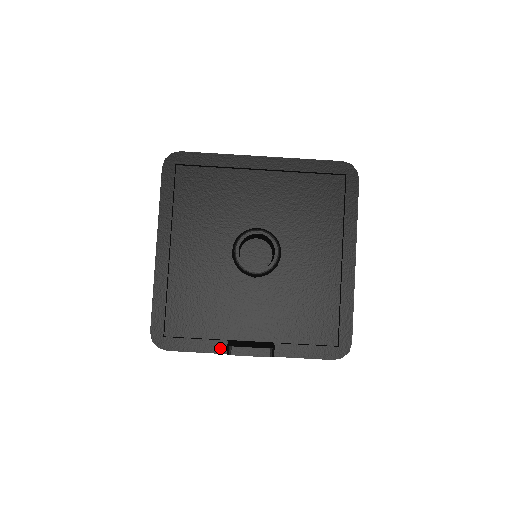
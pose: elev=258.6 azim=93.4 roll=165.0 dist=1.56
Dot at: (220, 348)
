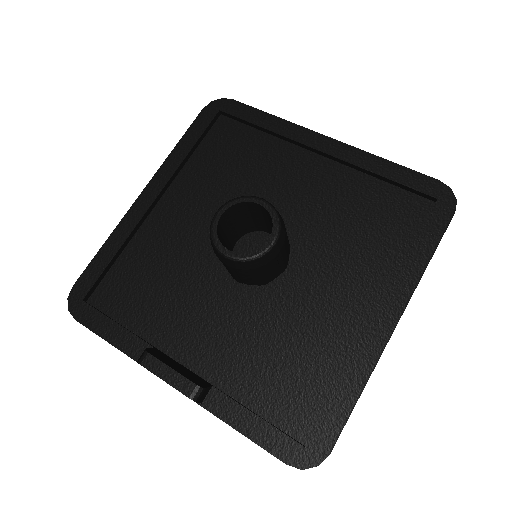
Dot at: (138, 352)
